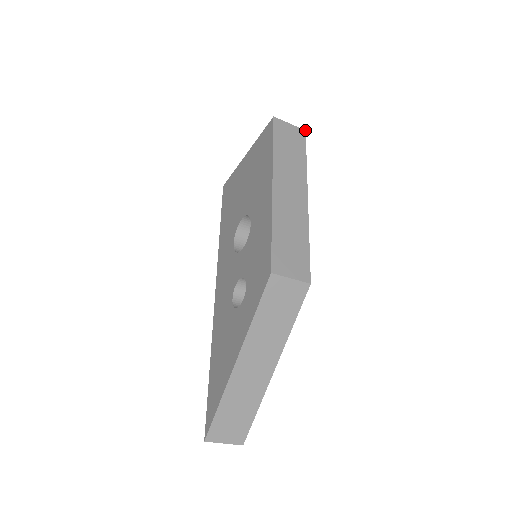
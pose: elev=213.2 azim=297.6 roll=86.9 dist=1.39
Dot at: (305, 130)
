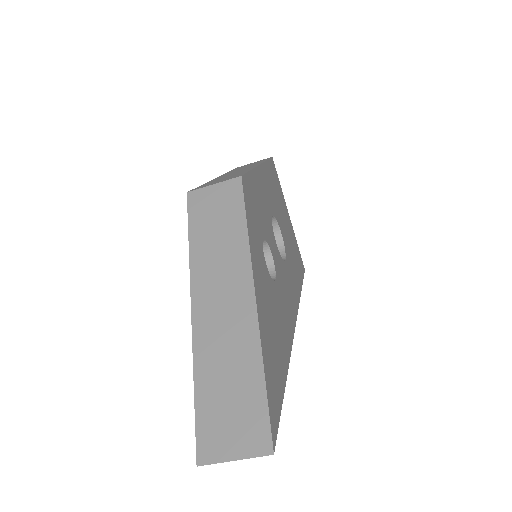
Dot at: (272, 157)
